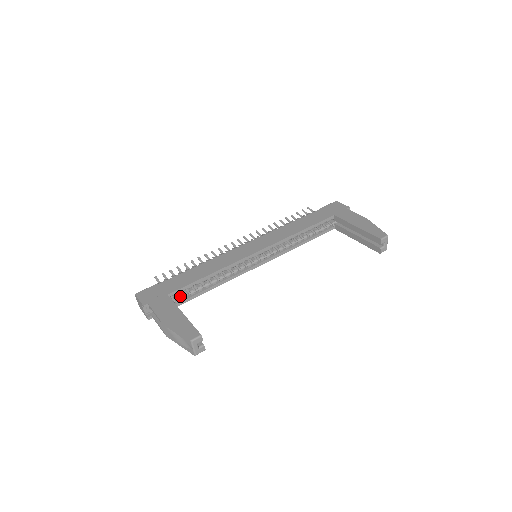
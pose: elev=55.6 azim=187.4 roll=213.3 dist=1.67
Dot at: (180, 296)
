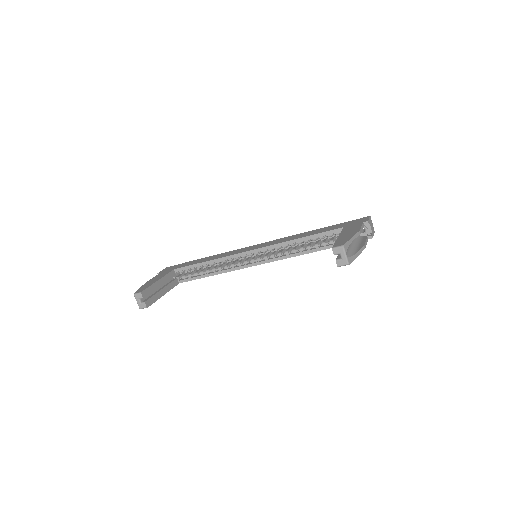
Dot at: (188, 275)
